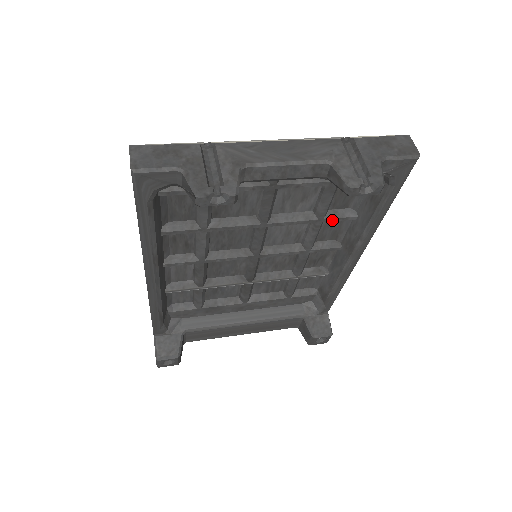
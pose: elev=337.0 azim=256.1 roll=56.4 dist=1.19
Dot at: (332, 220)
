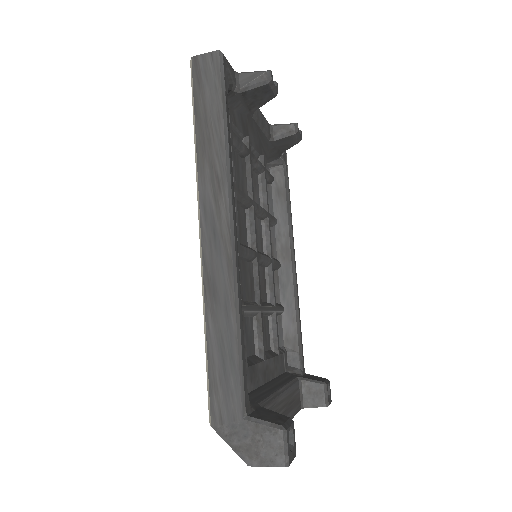
Dot at: (271, 217)
